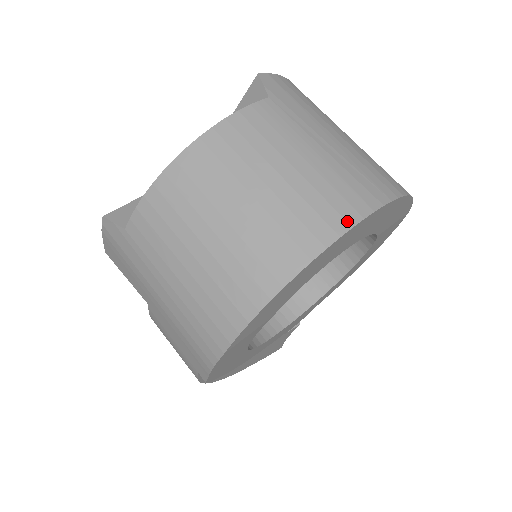
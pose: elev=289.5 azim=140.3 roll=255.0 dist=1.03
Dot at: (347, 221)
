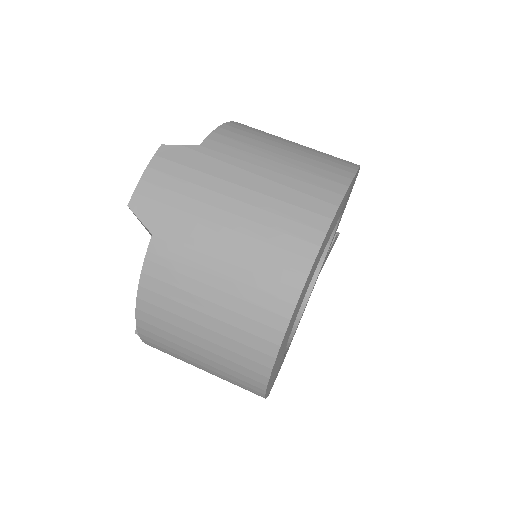
Dot at: (278, 330)
